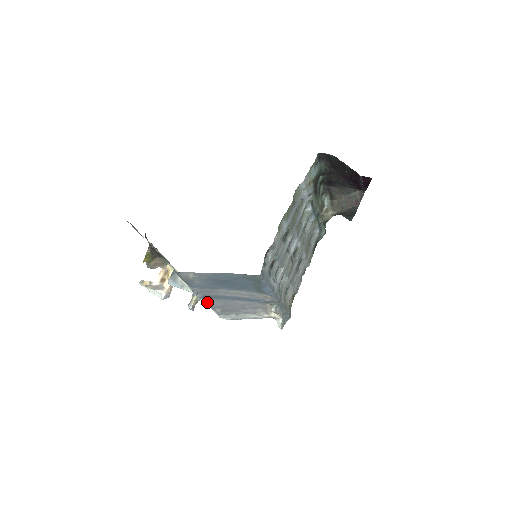
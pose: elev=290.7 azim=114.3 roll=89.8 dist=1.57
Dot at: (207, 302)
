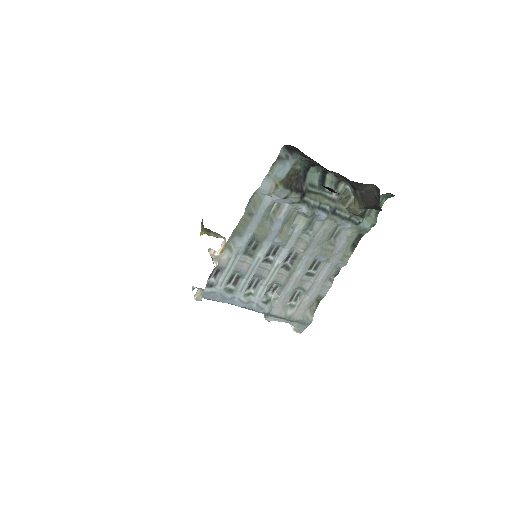
Dot at: occluded
